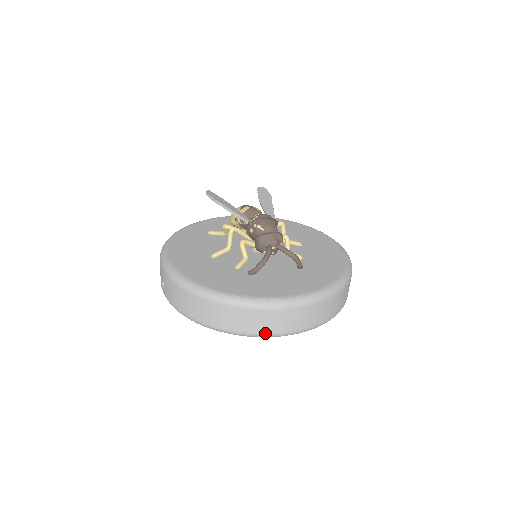
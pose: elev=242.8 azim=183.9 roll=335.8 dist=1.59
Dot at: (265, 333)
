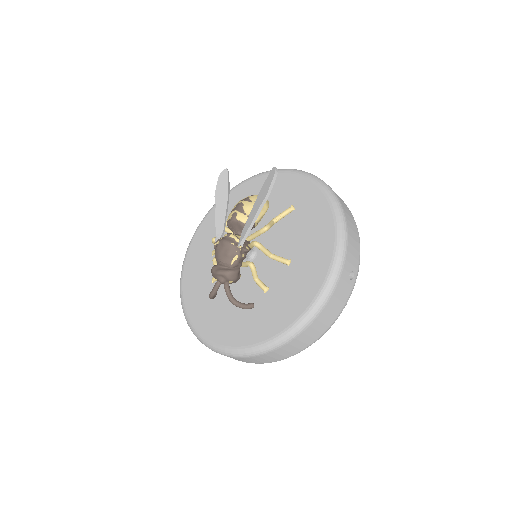
Dot at: occluded
